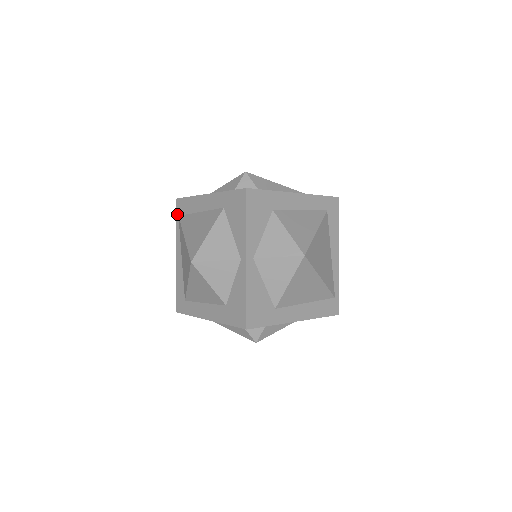
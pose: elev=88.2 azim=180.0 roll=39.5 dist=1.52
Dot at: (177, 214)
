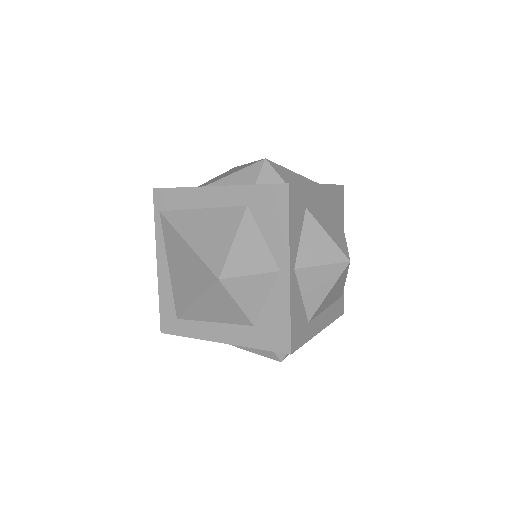
Dot at: (157, 209)
